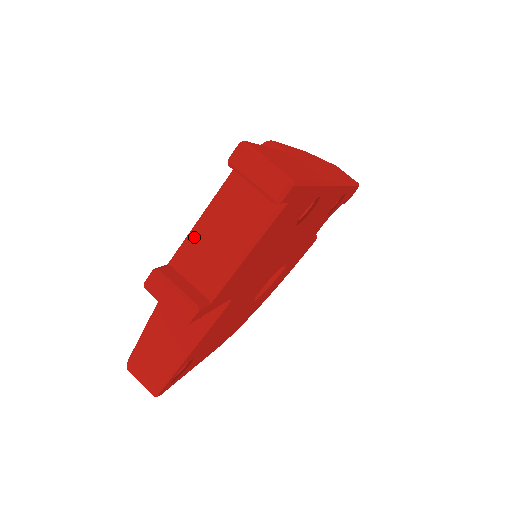
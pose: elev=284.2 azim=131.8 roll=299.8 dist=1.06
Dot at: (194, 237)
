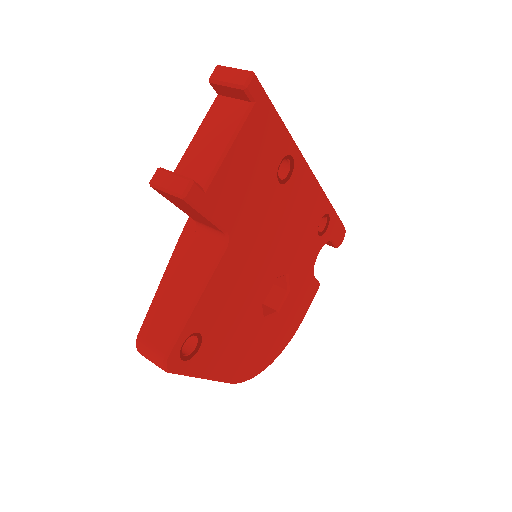
Dot at: (189, 150)
